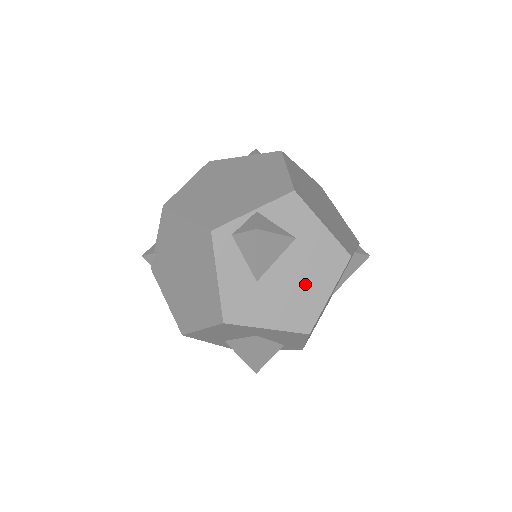
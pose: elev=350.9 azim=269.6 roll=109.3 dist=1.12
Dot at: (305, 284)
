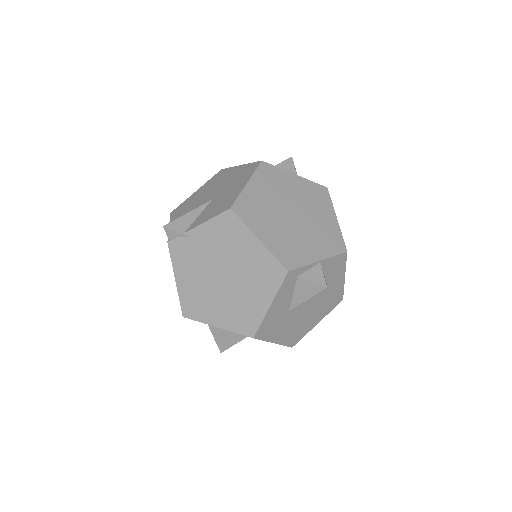
Dot at: (311, 315)
